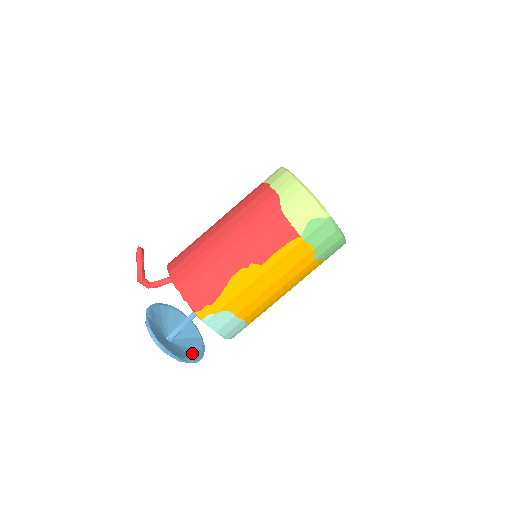
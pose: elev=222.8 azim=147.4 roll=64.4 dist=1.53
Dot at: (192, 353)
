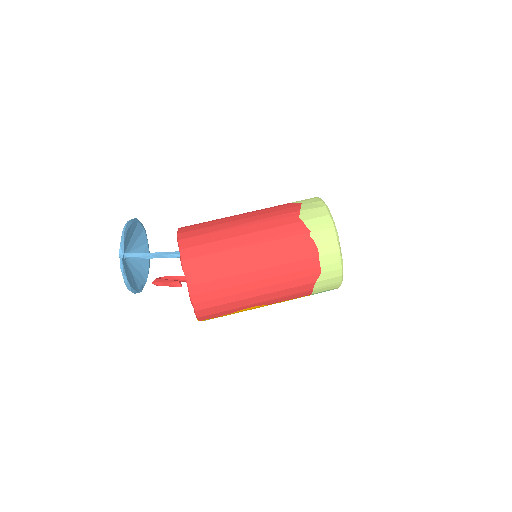
Dot at: (143, 269)
